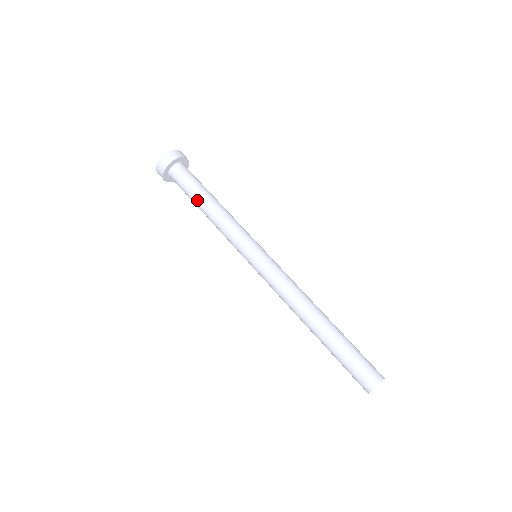
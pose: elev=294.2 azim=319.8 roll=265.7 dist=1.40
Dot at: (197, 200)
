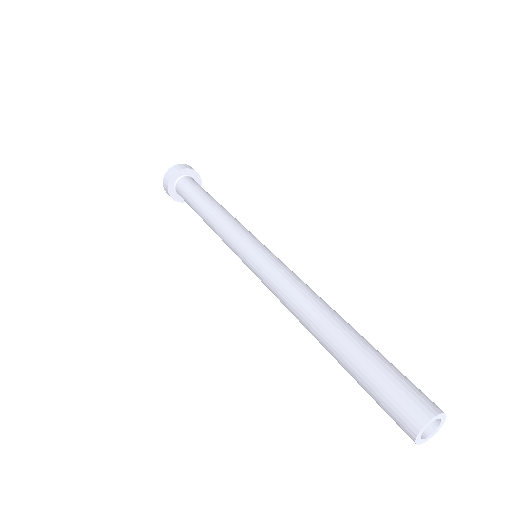
Dot at: (206, 197)
